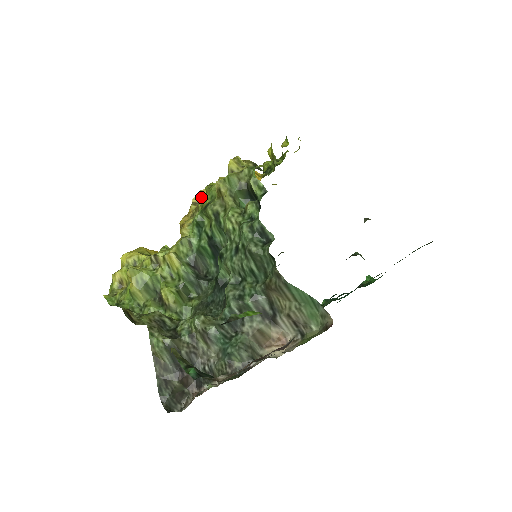
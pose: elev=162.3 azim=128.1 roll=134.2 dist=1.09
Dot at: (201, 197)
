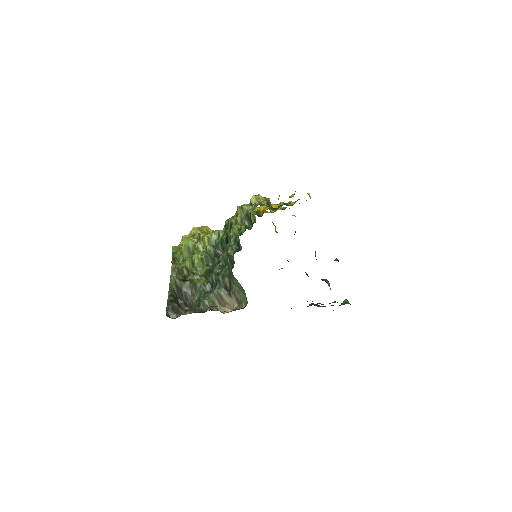
Dot at: occluded
